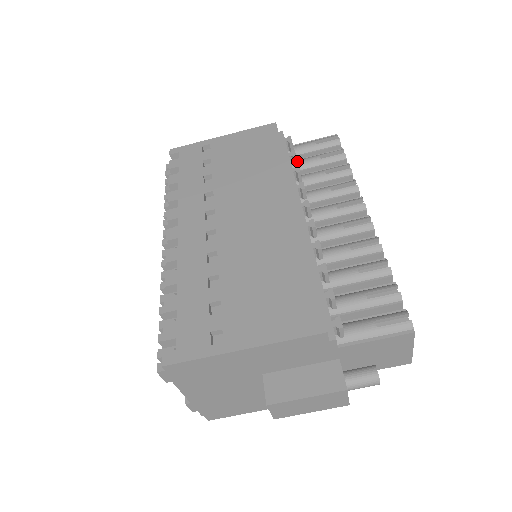
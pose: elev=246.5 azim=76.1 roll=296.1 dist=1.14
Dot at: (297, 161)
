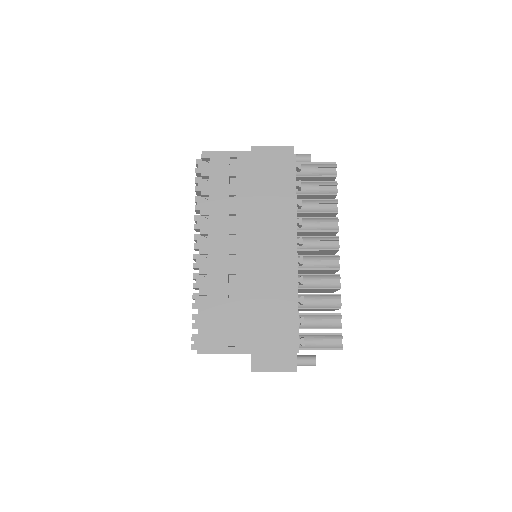
Dot at: (301, 185)
